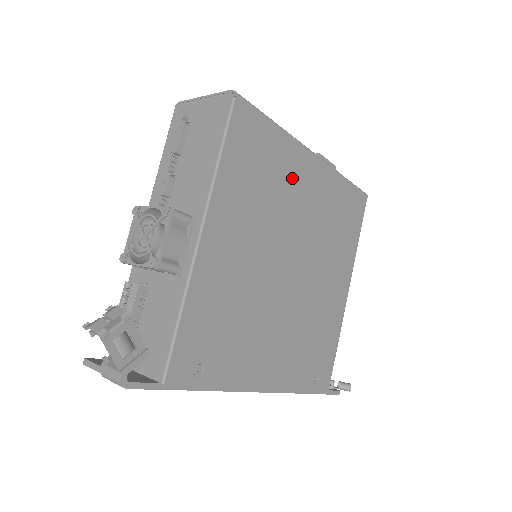
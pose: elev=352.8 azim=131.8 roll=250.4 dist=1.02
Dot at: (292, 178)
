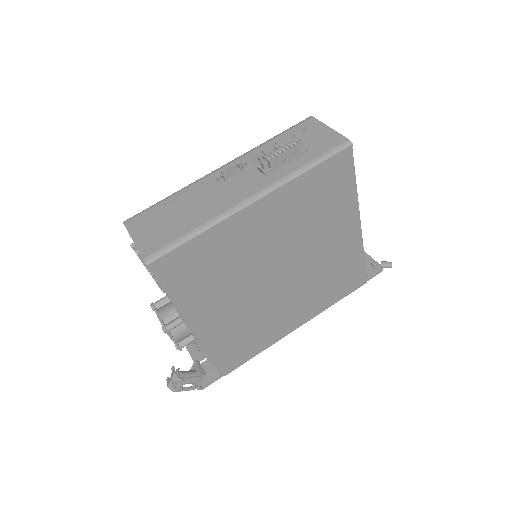
Dot at: (241, 240)
